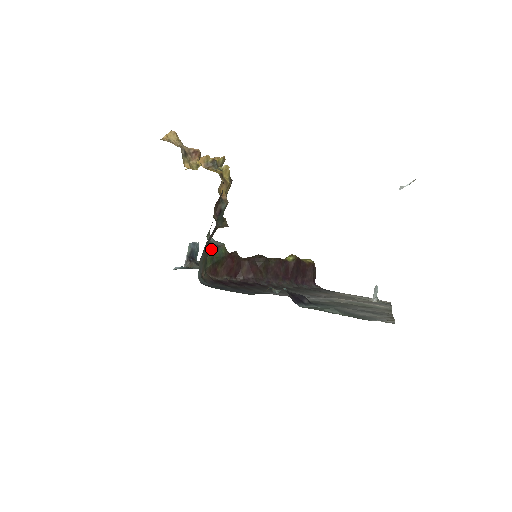
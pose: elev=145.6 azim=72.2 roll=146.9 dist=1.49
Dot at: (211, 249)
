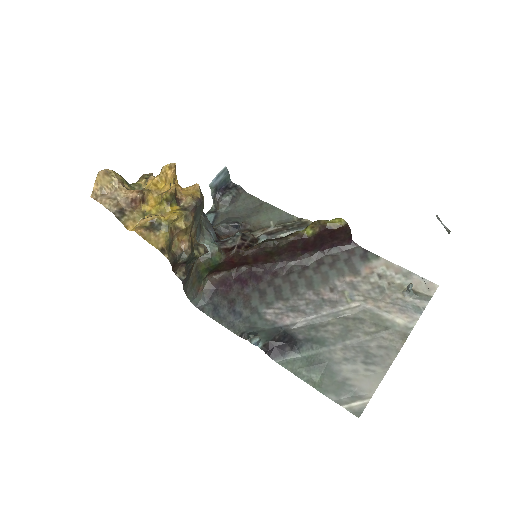
Dot at: (202, 263)
